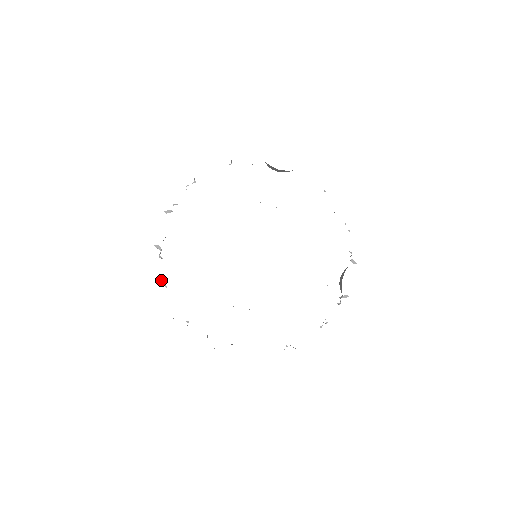
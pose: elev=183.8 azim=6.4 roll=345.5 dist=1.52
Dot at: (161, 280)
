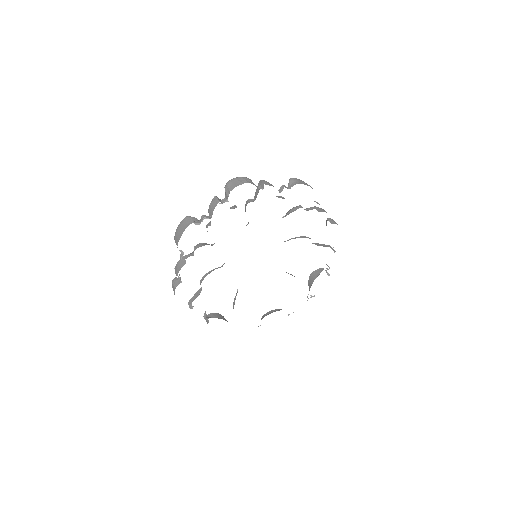
Dot at: (178, 277)
